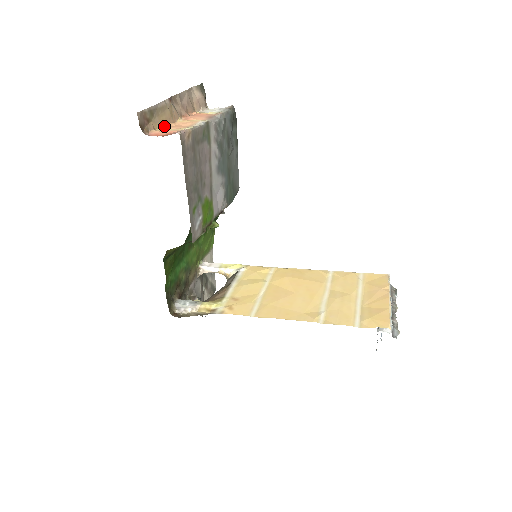
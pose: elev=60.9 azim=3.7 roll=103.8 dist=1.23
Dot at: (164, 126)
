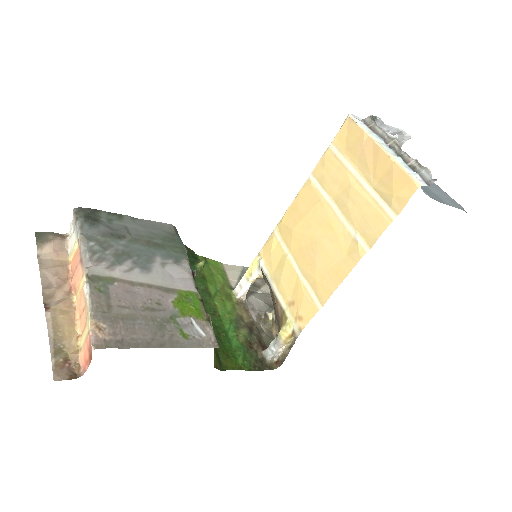
Dot at: (77, 332)
